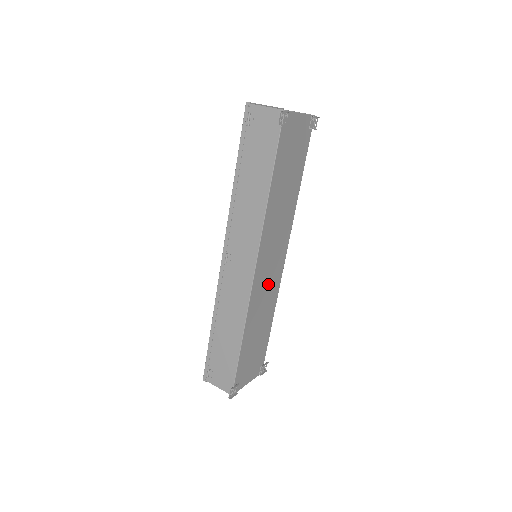
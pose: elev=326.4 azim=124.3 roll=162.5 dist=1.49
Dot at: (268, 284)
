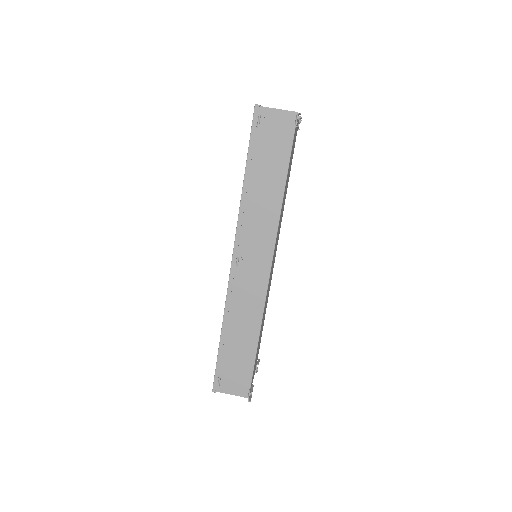
Dot at: occluded
